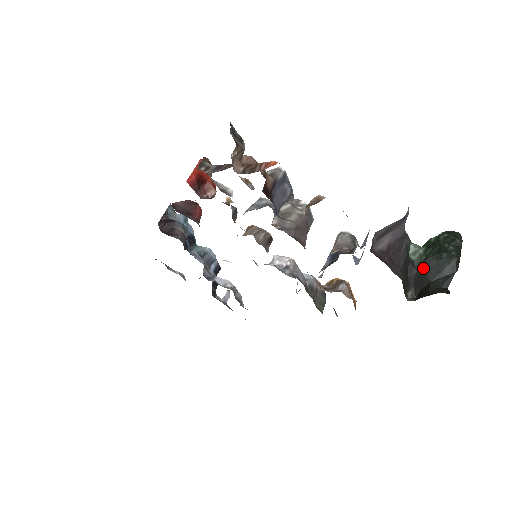
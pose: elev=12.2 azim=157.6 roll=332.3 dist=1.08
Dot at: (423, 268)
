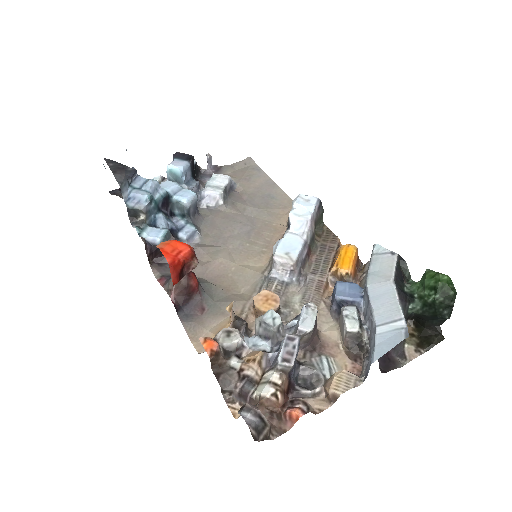
Dot at: (420, 316)
